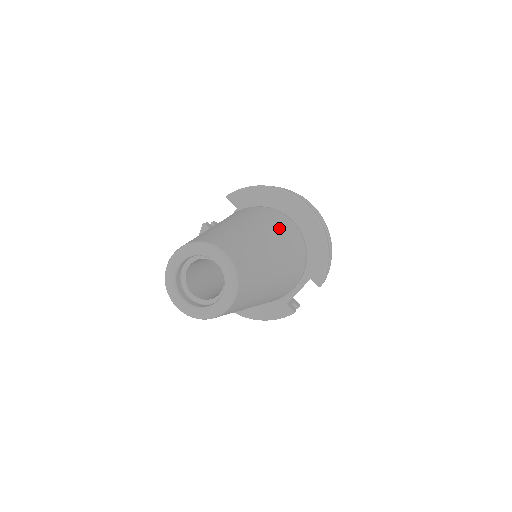
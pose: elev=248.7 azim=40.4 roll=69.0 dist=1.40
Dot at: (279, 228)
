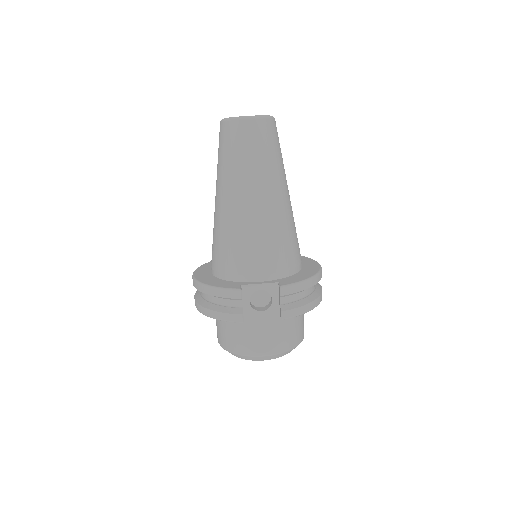
Dot at: occluded
